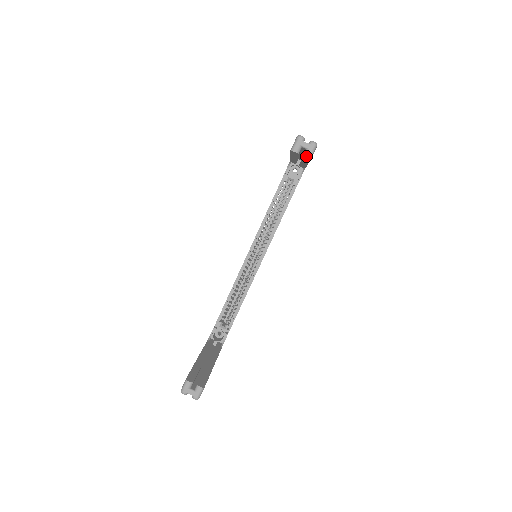
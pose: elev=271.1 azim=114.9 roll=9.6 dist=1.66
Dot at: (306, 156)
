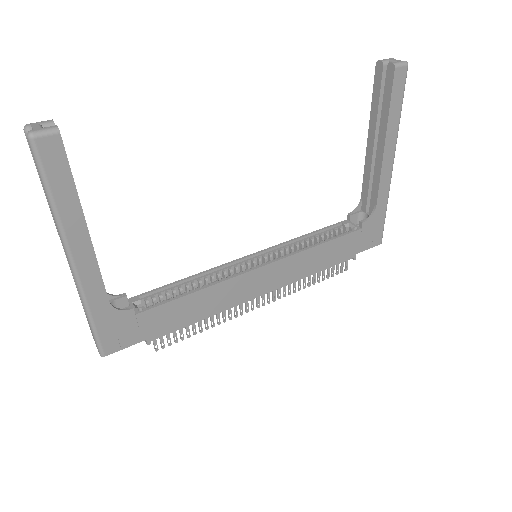
Dot at: (391, 63)
